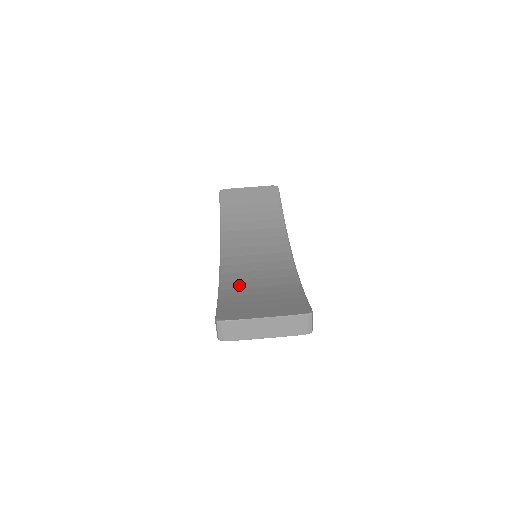
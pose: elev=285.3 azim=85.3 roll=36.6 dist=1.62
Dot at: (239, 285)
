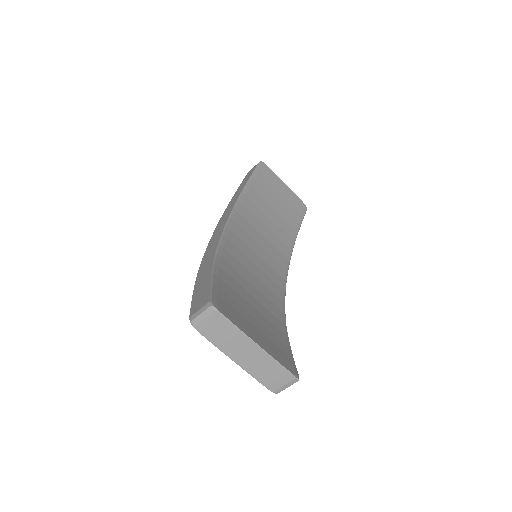
Dot at: (235, 275)
